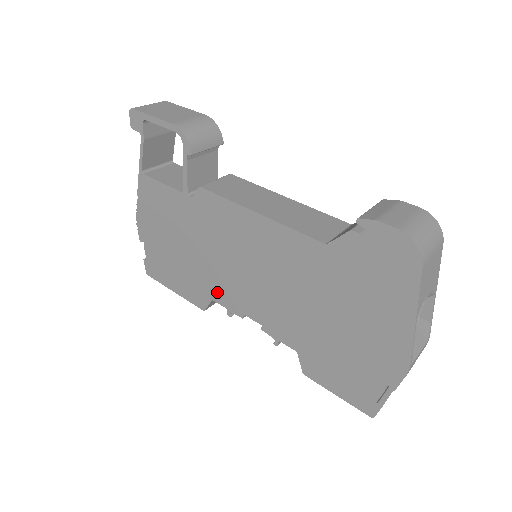
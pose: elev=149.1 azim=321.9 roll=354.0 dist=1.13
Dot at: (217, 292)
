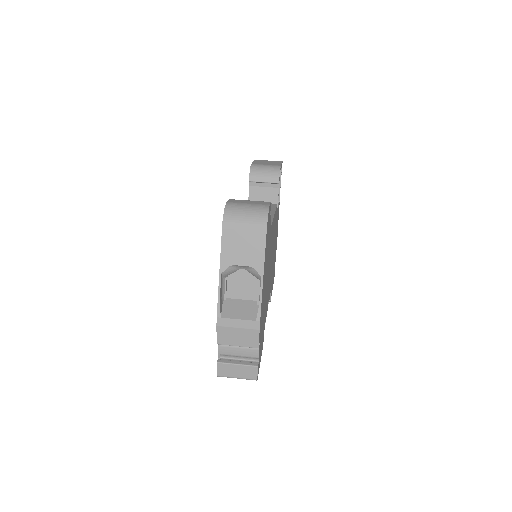
Dot at: occluded
